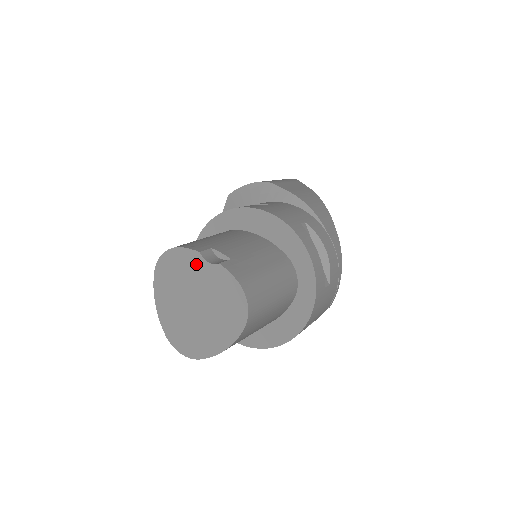
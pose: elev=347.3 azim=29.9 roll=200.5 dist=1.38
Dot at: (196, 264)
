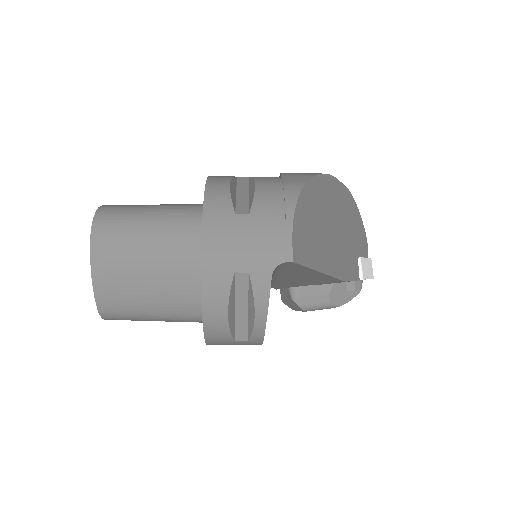
Dot at: occluded
